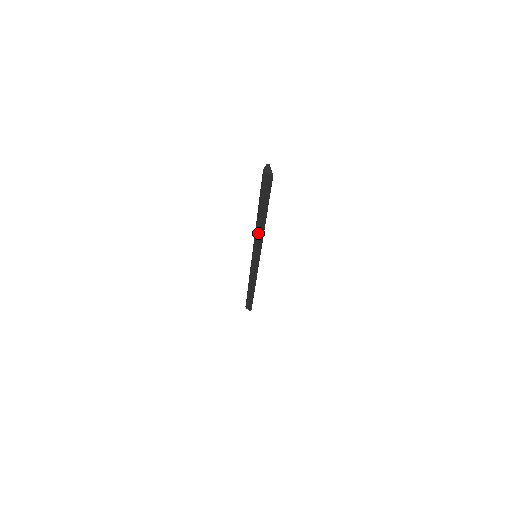
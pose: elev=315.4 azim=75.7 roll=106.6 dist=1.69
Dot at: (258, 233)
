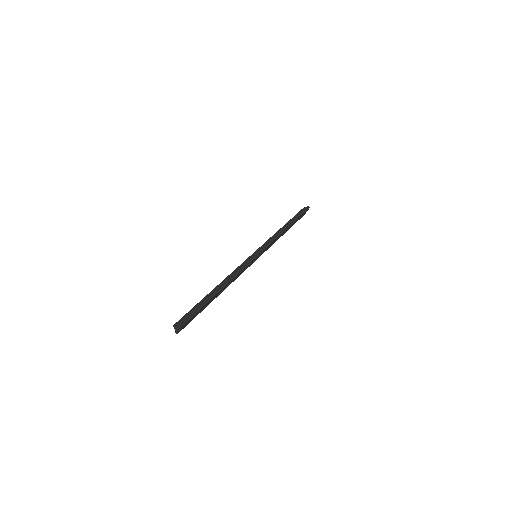
Dot at: occluded
